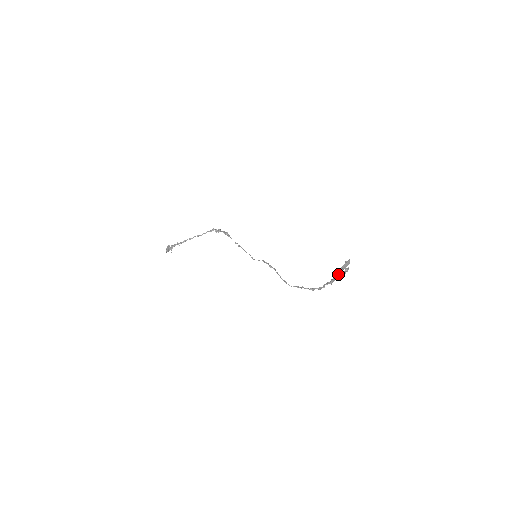
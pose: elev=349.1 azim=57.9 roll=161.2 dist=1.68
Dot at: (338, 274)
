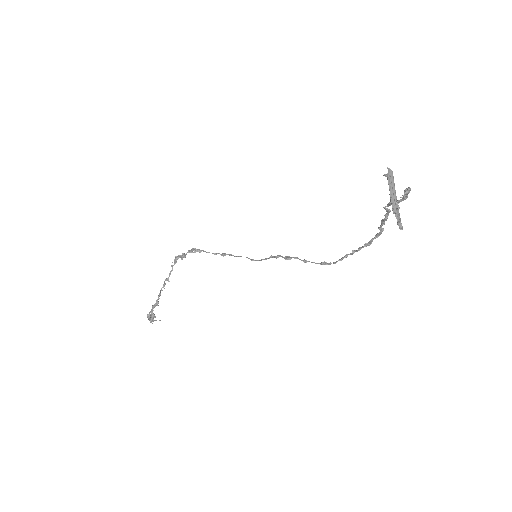
Dot at: (396, 205)
